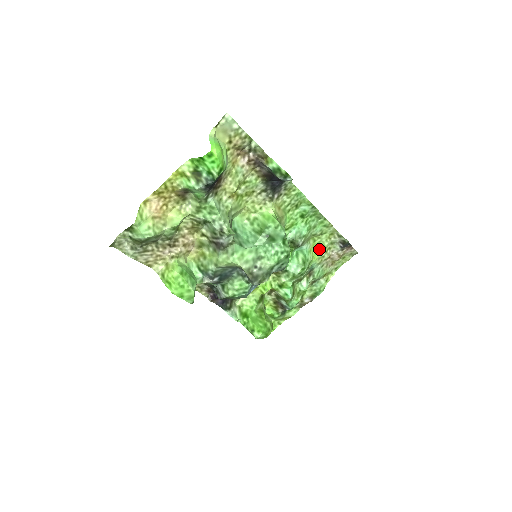
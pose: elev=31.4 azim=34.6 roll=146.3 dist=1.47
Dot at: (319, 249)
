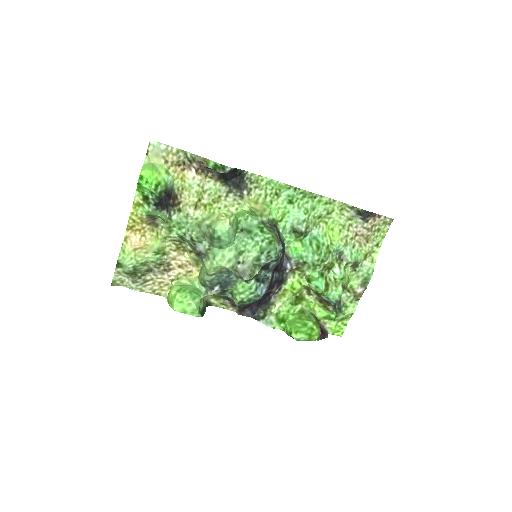
Dot at: (337, 230)
